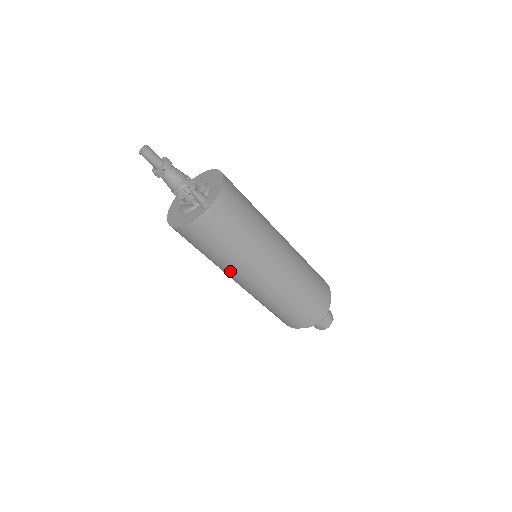
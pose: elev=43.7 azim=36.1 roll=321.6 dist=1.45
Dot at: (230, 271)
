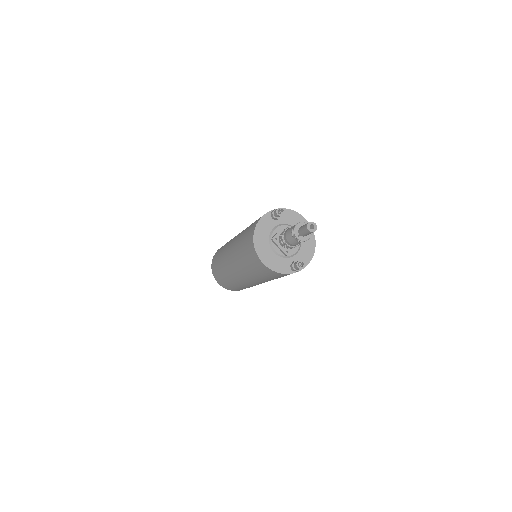
Dot at: (244, 274)
